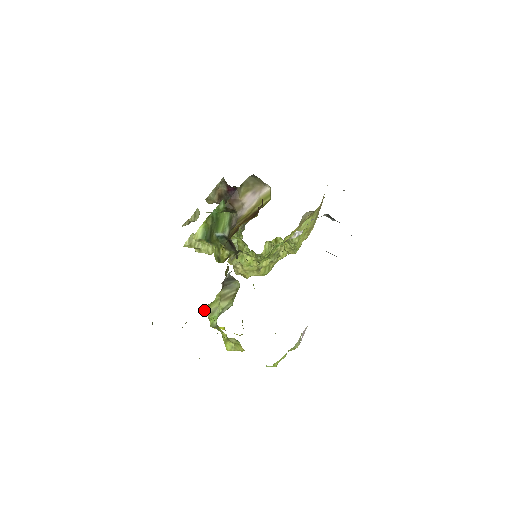
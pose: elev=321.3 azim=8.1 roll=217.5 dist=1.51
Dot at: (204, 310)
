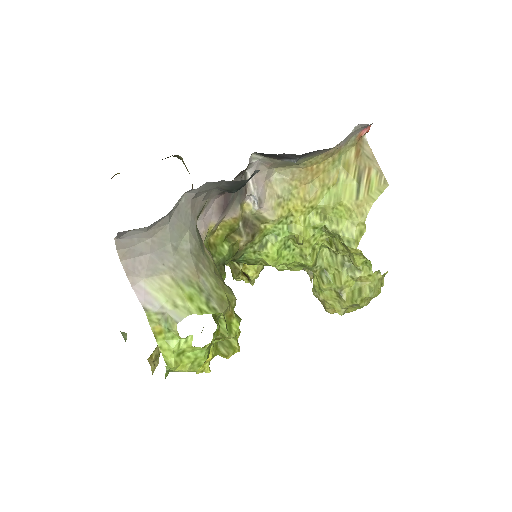
Dot at: occluded
